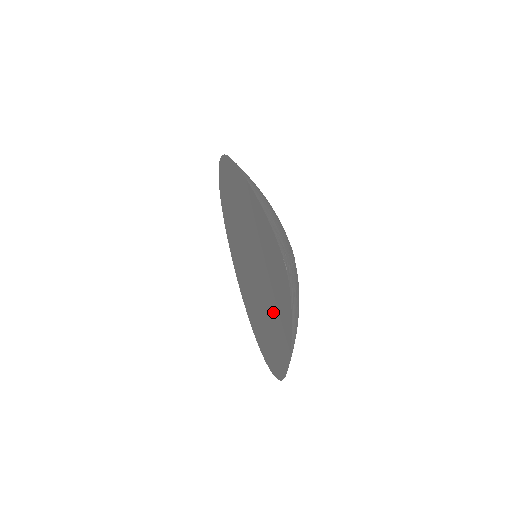
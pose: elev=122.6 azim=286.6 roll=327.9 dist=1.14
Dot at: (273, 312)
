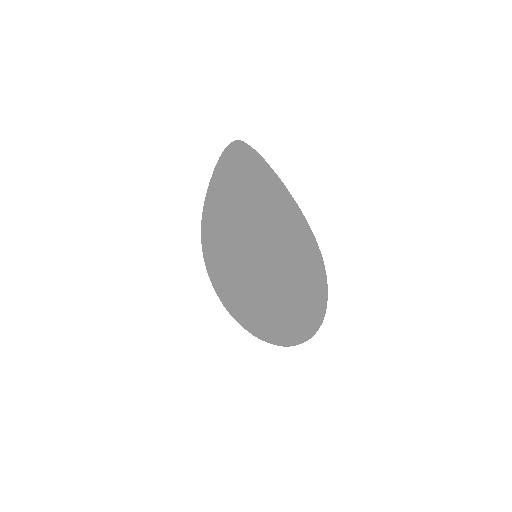
Dot at: (269, 207)
